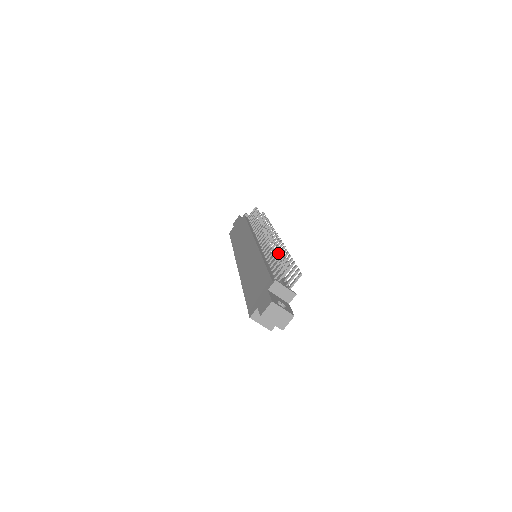
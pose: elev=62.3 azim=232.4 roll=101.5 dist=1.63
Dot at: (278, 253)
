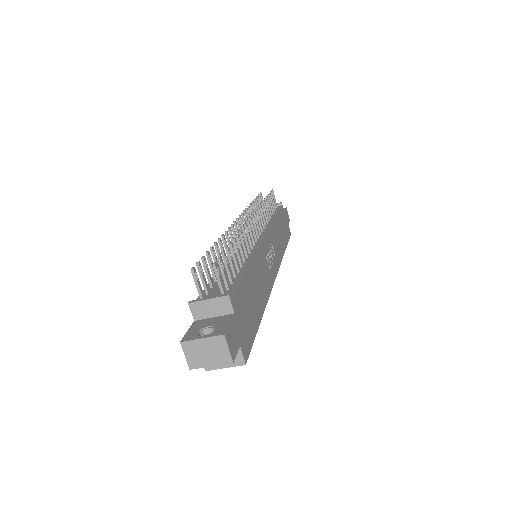
Dot at: occluded
